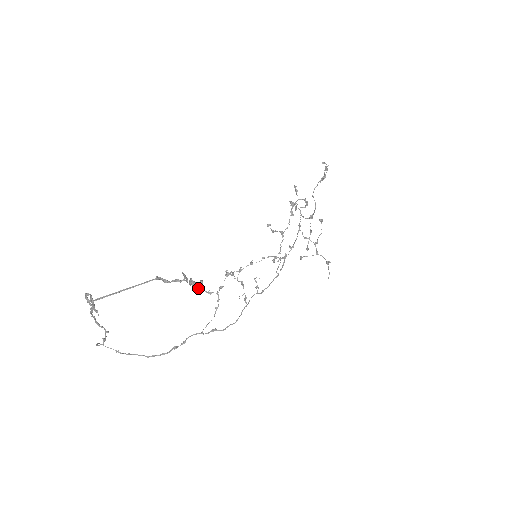
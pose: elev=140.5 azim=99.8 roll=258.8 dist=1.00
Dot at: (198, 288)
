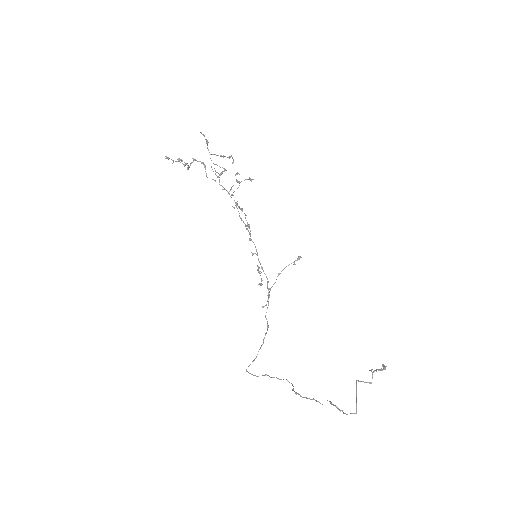
Dot at: (385, 369)
